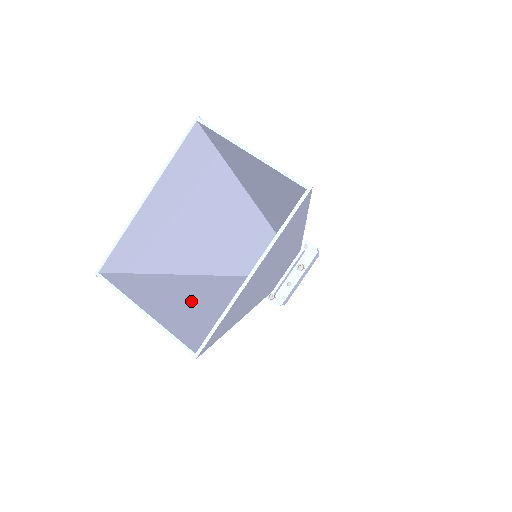
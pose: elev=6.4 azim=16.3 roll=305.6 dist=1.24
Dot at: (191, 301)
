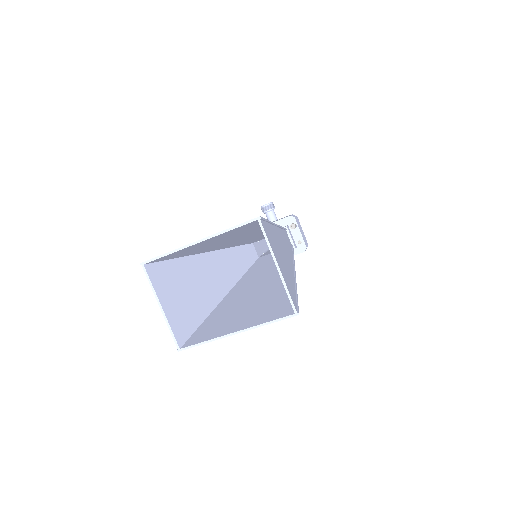
Dot at: (194, 289)
